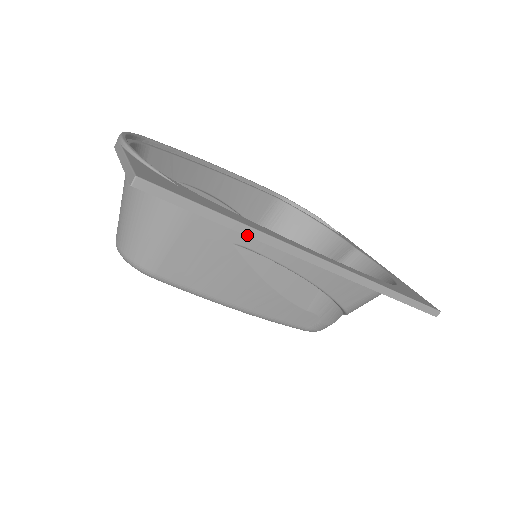
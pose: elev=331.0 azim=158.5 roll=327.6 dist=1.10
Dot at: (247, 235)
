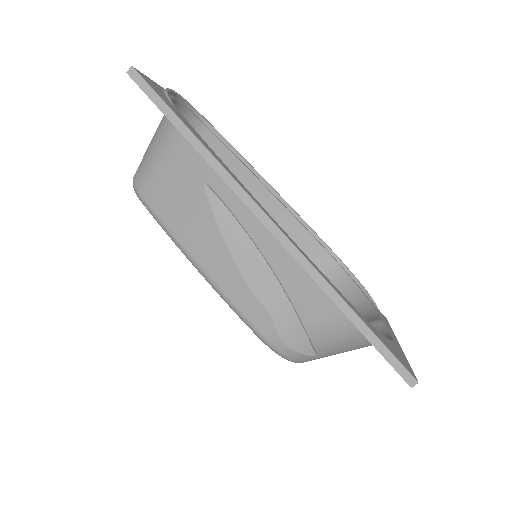
Dot at: (202, 156)
